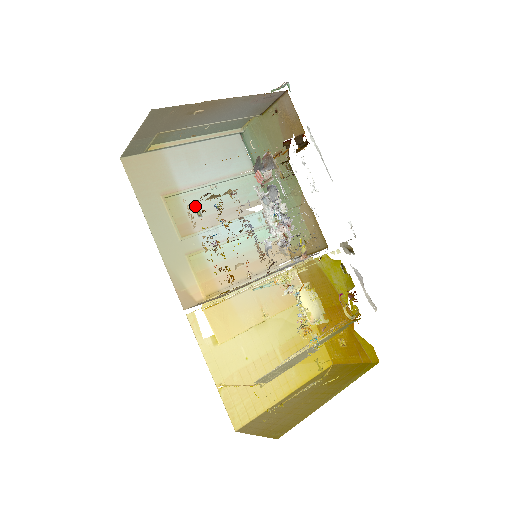
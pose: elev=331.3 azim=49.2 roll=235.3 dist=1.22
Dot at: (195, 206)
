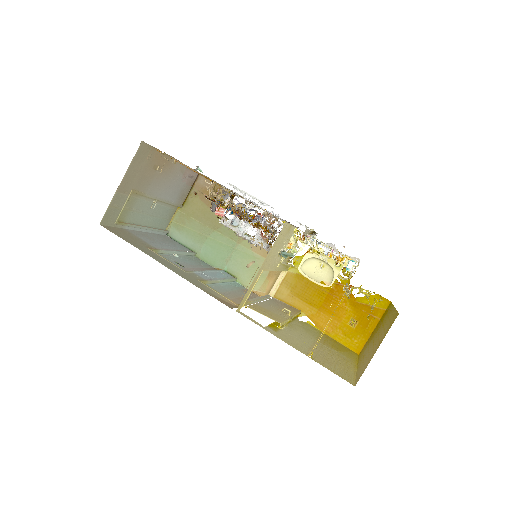
Dot at: (174, 262)
